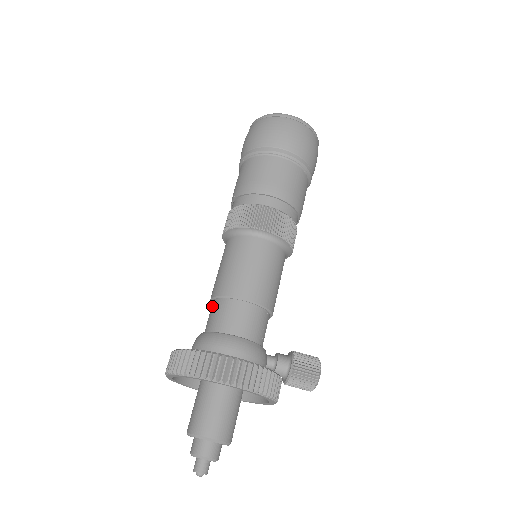
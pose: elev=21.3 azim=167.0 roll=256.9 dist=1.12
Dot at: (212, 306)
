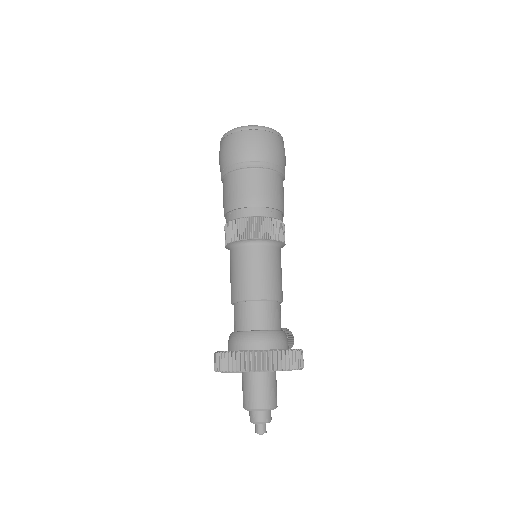
Dot at: (251, 306)
